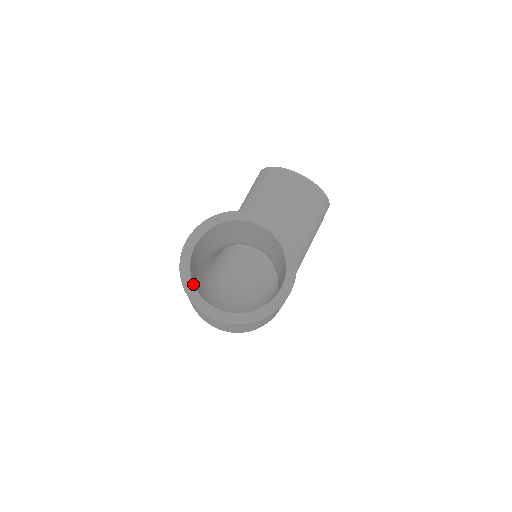
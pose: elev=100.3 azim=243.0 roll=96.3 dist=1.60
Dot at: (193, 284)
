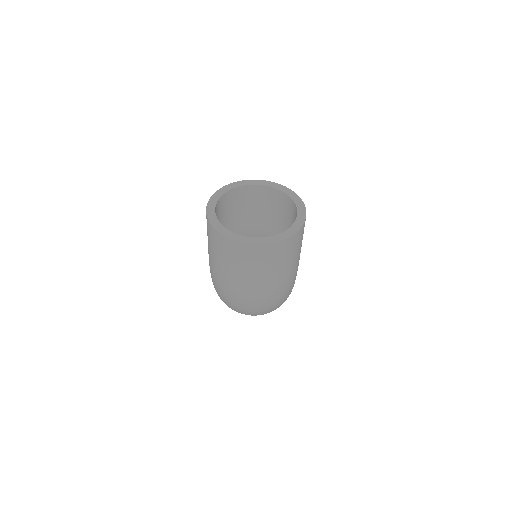
Dot at: (226, 229)
